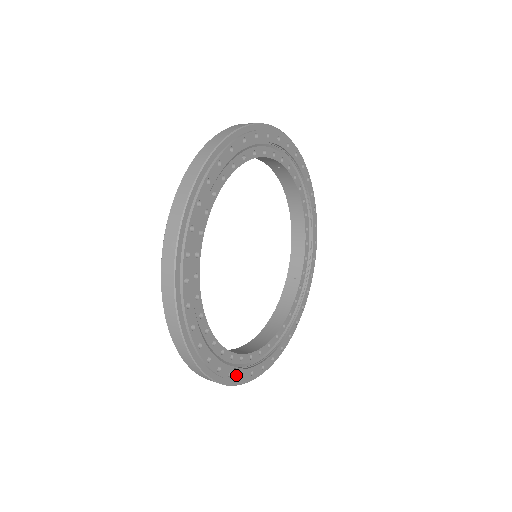
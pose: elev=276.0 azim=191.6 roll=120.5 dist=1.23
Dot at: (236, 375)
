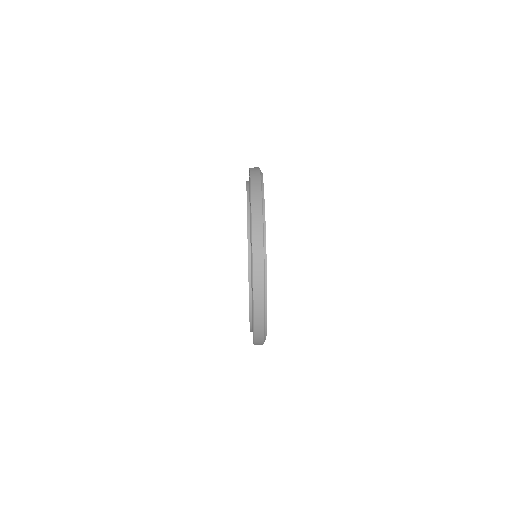
Dot at: occluded
